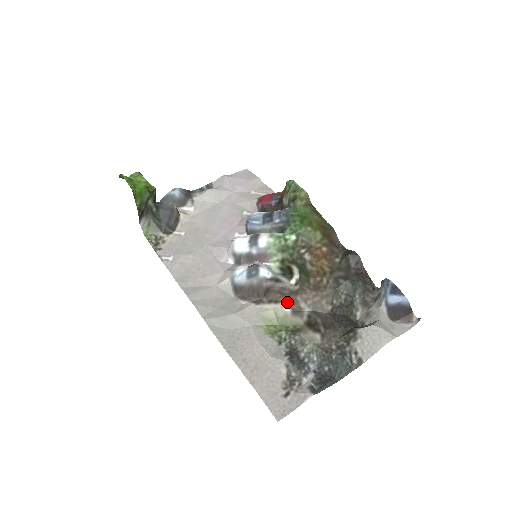
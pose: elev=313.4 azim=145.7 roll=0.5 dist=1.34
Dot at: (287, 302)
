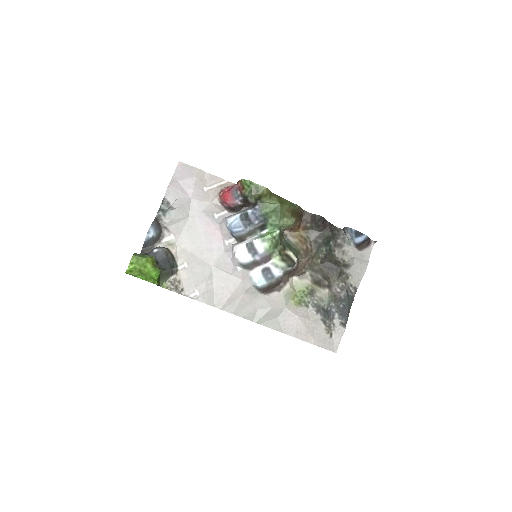
Dot at: (293, 274)
